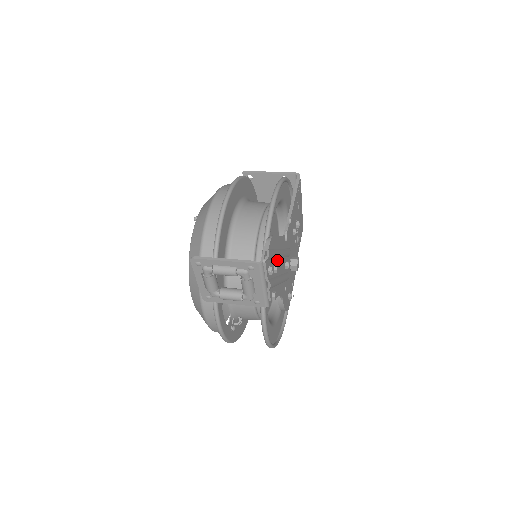
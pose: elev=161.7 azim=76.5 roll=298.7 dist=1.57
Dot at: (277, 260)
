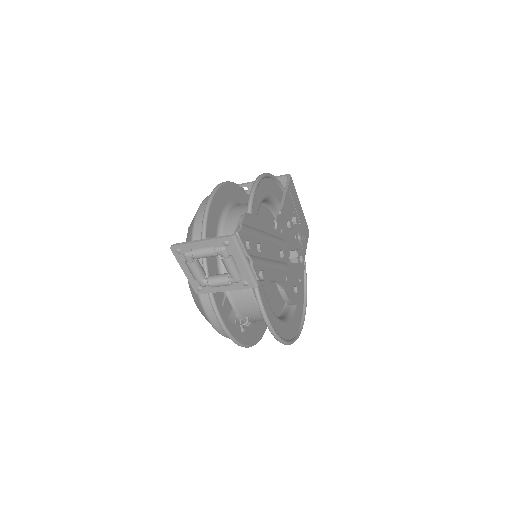
Dot at: (262, 242)
